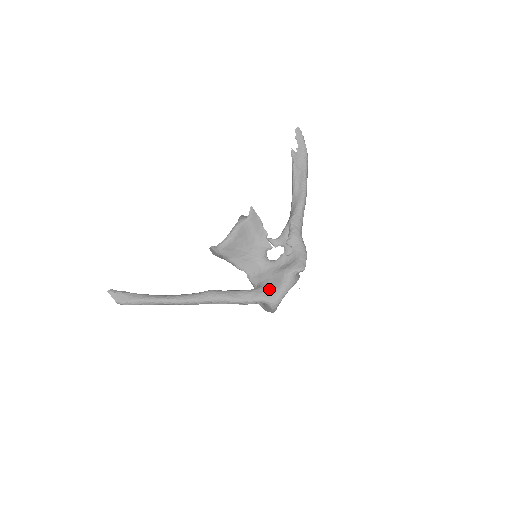
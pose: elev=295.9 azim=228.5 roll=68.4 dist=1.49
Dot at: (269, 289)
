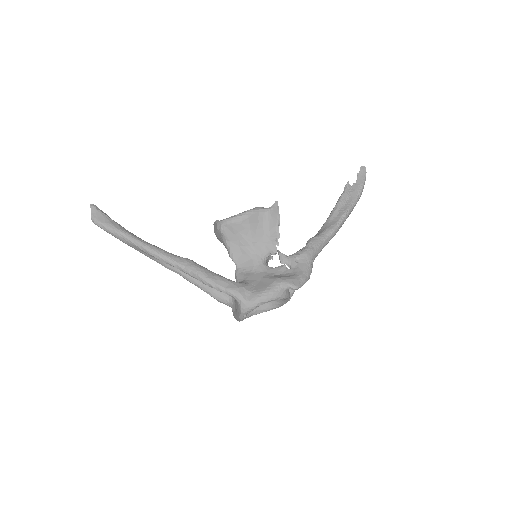
Dot at: (249, 288)
